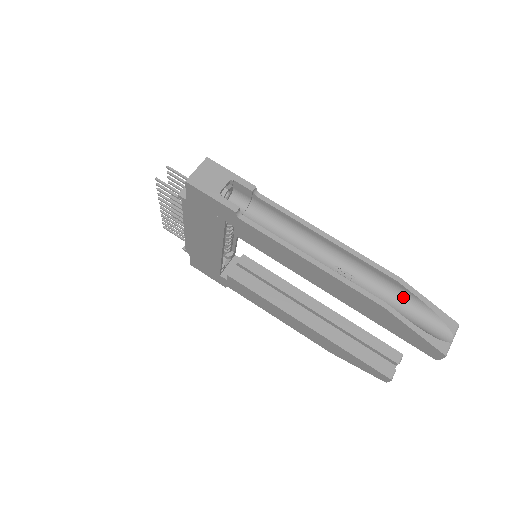
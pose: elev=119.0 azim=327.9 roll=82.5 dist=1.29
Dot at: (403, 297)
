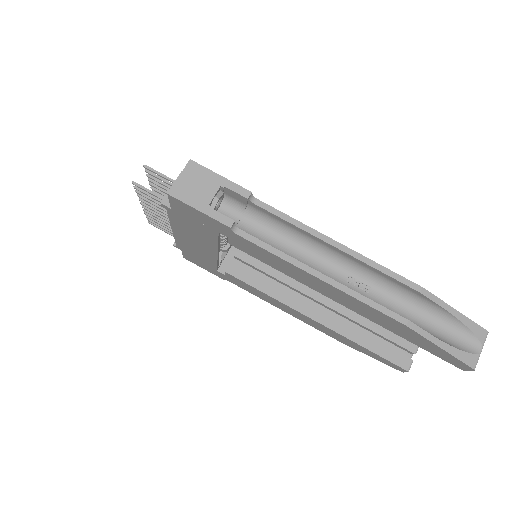
Dot at: (426, 307)
